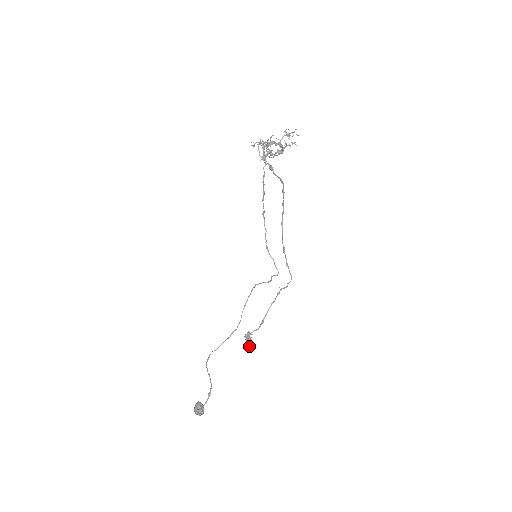
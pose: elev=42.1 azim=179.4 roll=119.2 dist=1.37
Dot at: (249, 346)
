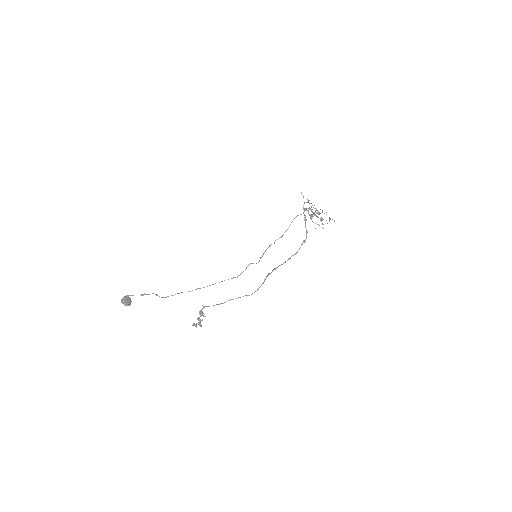
Dot at: occluded
